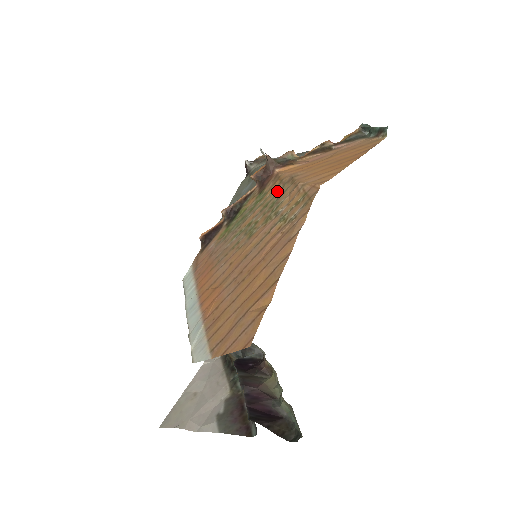
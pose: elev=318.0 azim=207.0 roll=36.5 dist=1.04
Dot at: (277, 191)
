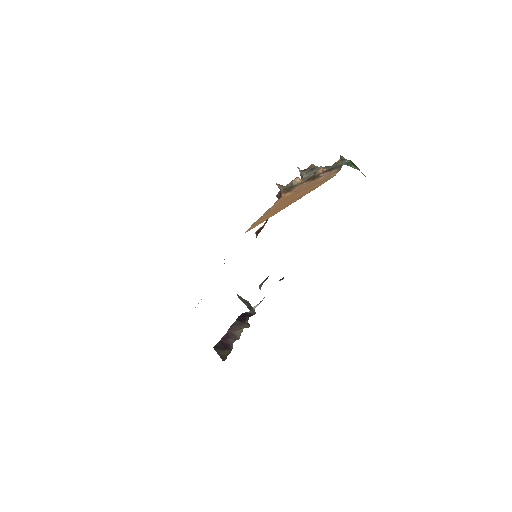
Dot at: occluded
